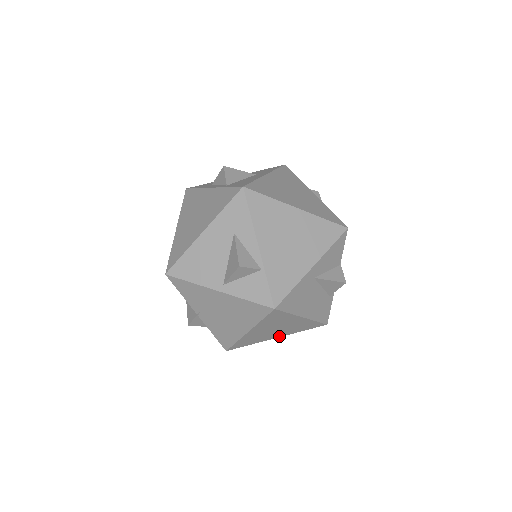
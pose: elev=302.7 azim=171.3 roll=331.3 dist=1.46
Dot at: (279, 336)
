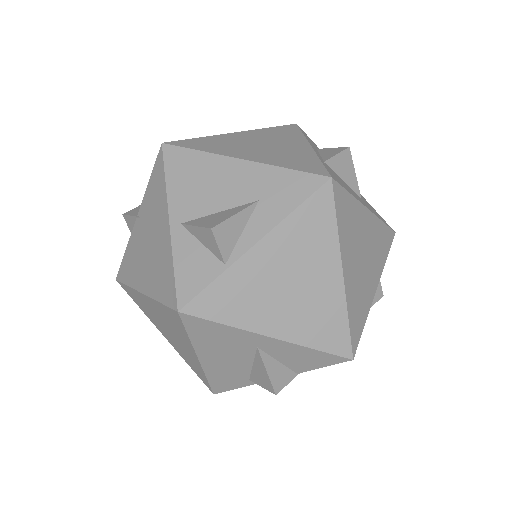
Dot at: (167, 338)
